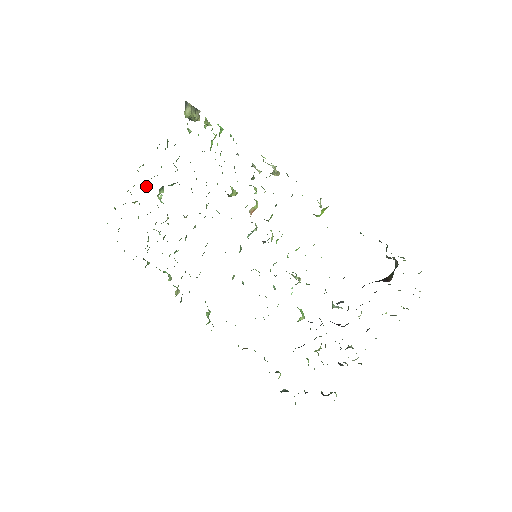
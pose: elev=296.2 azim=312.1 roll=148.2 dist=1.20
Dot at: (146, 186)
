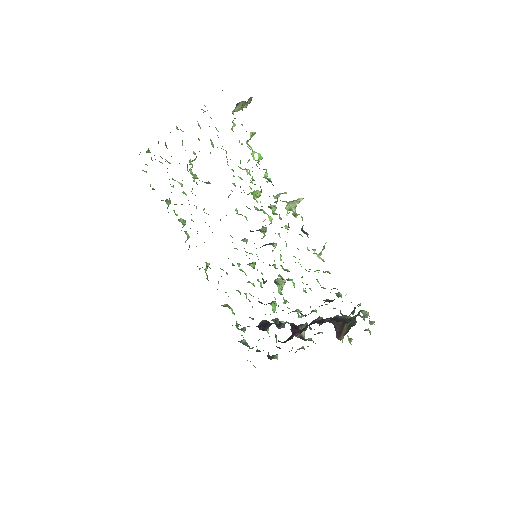
Dot at: occluded
